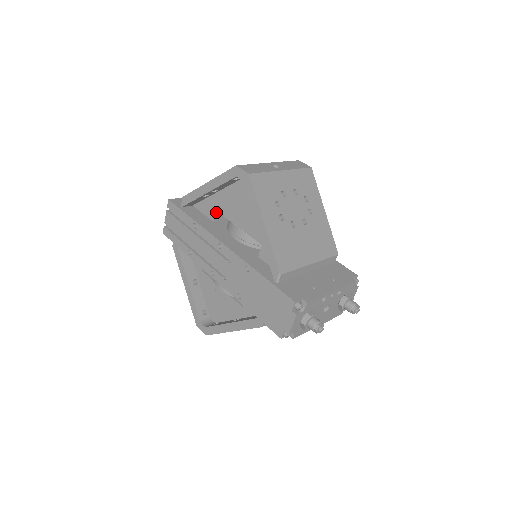
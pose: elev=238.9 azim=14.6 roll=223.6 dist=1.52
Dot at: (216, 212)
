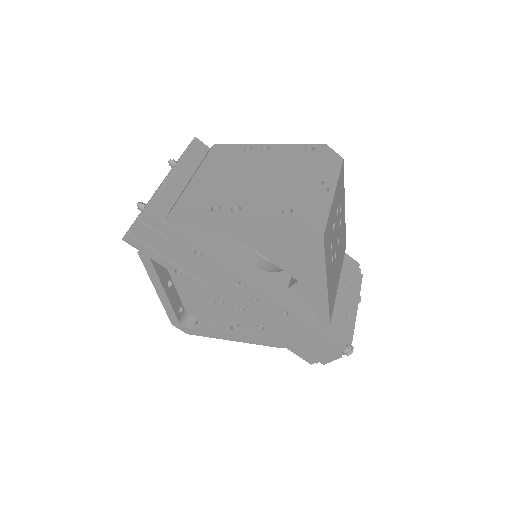
Dot at: (224, 229)
